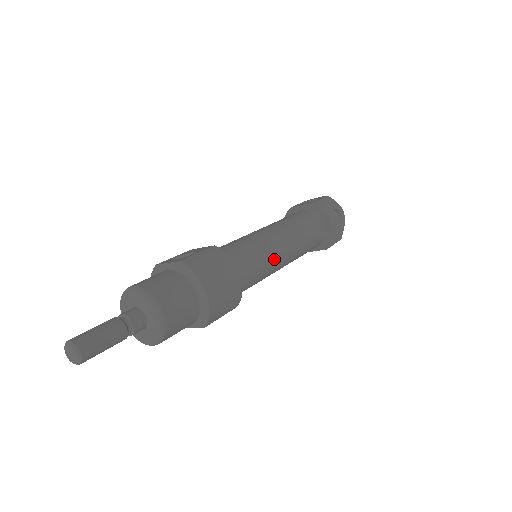
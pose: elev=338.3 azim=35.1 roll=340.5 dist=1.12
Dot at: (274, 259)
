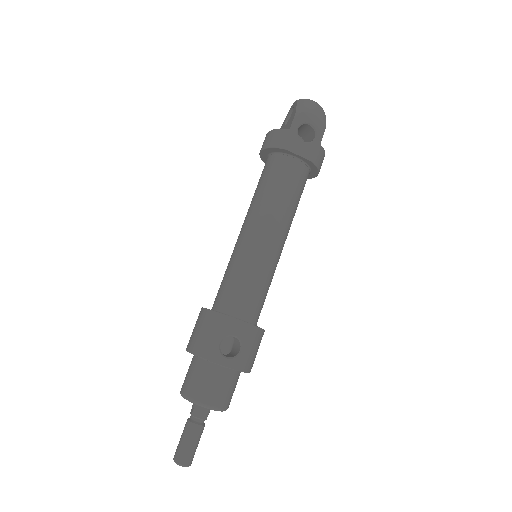
Dot at: occluded
